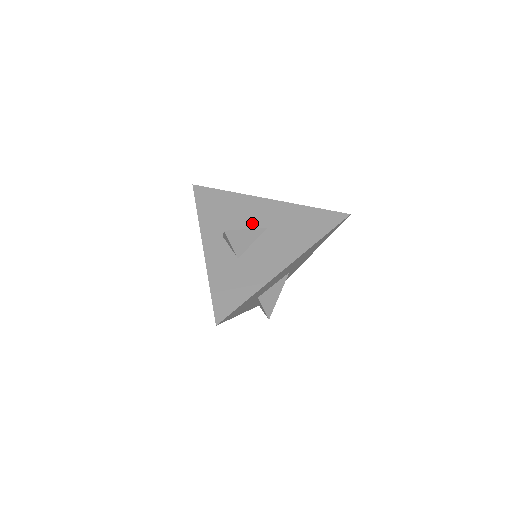
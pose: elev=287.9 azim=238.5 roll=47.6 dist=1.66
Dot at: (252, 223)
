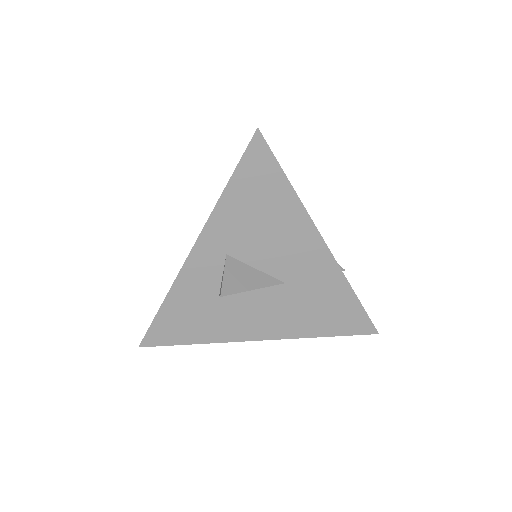
Dot at: (275, 264)
